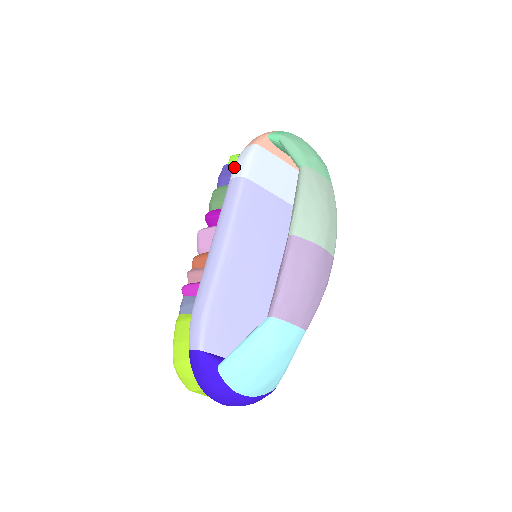
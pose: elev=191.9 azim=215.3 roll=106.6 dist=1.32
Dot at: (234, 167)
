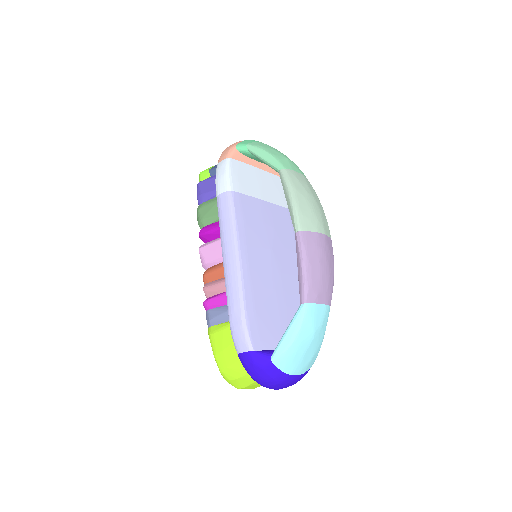
Dot at: (217, 184)
